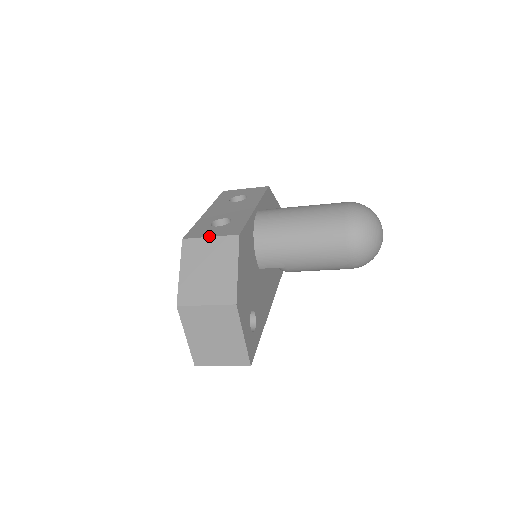
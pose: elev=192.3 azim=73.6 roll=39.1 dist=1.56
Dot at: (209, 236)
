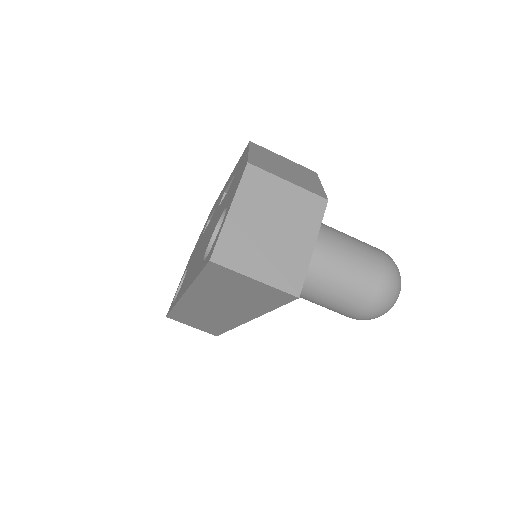
Dot at: (282, 156)
